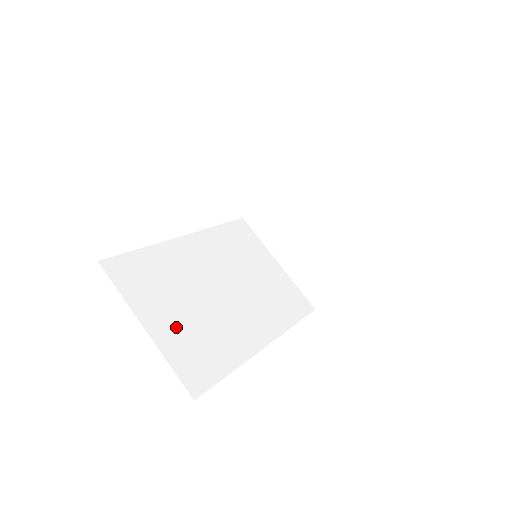
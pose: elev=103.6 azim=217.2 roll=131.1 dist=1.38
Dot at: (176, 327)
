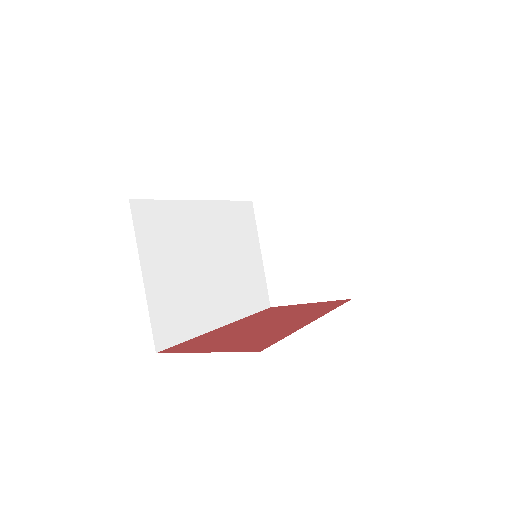
Dot at: (166, 284)
